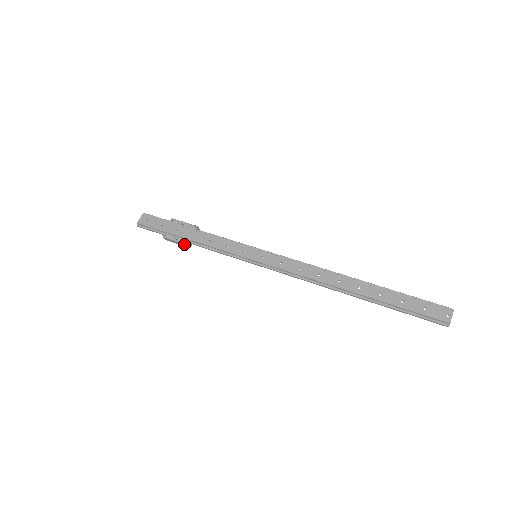
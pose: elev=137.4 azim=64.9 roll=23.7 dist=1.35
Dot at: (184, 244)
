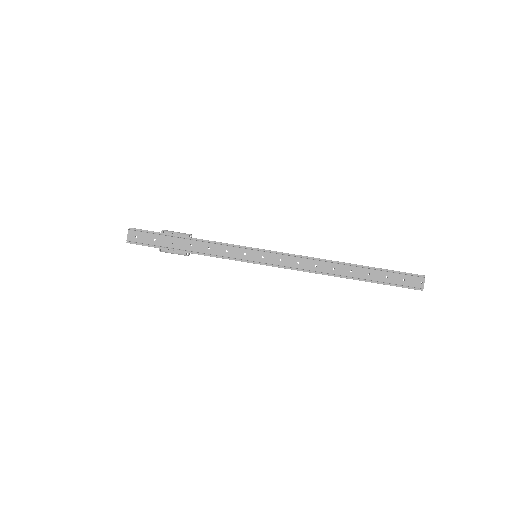
Dot at: occluded
